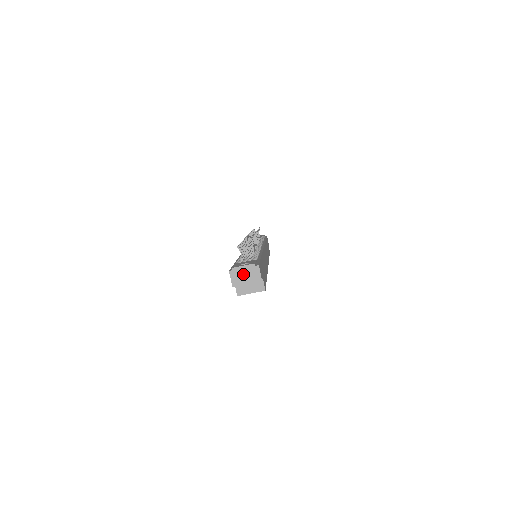
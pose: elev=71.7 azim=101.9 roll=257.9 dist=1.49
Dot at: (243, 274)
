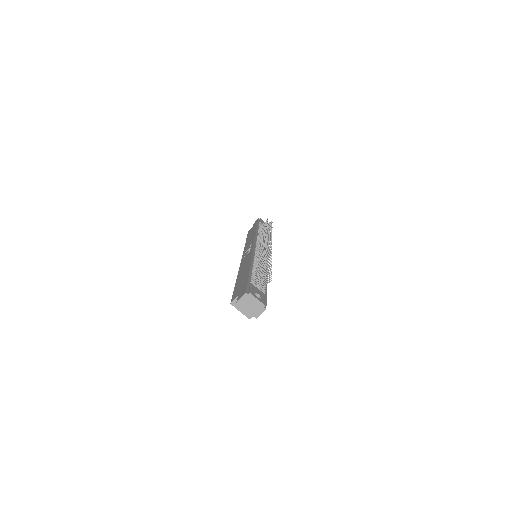
Dot at: (252, 303)
